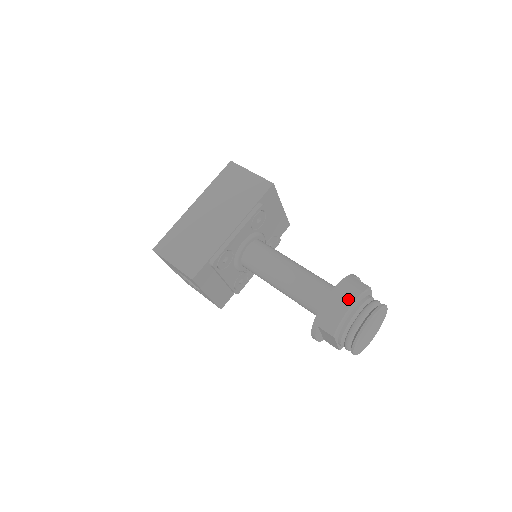
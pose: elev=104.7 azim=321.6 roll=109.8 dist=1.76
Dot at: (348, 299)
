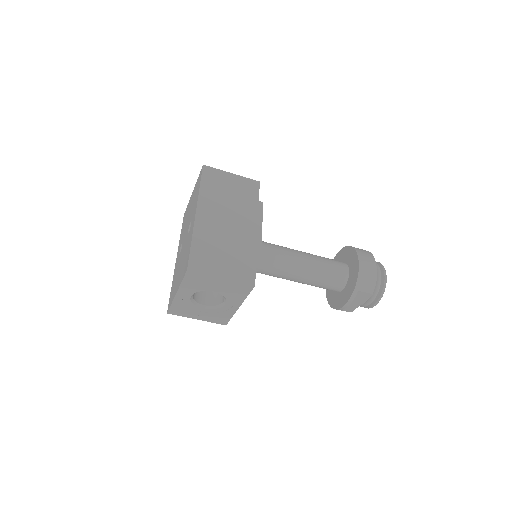
Dot at: (372, 261)
